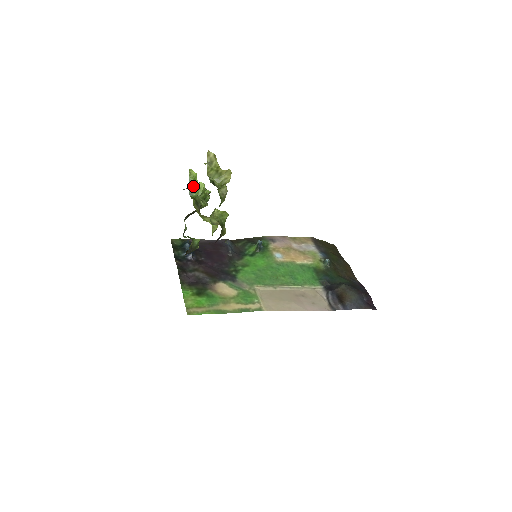
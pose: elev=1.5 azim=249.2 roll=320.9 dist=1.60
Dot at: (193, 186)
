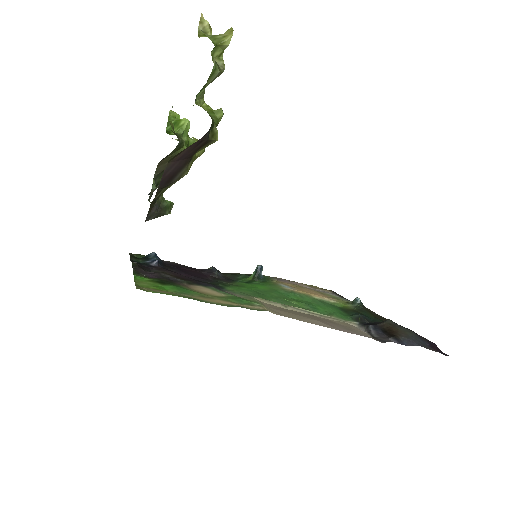
Dot at: (173, 123)
